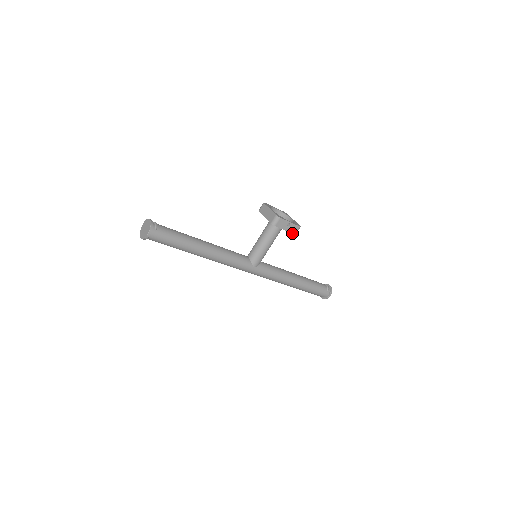
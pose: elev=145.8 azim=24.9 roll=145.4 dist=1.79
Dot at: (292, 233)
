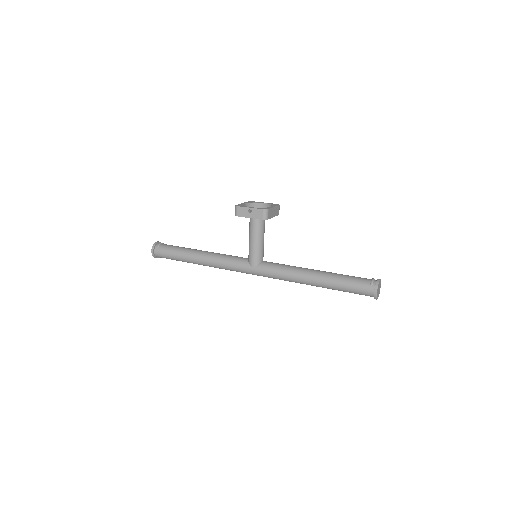
Dot at: occluded
